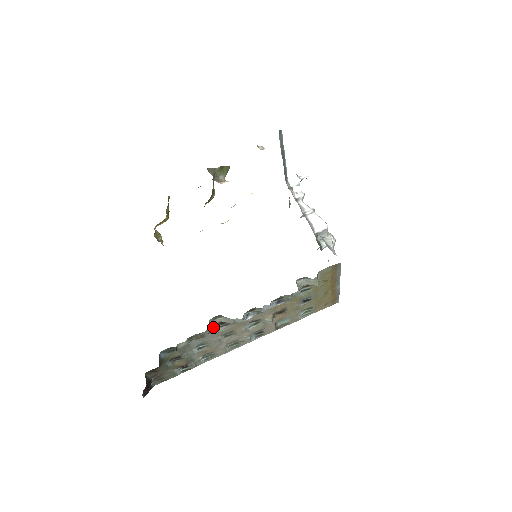
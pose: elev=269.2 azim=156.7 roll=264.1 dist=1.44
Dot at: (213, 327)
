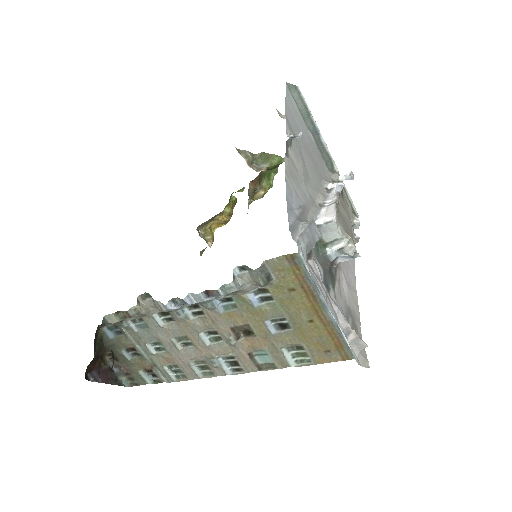
Dot at: (142, 308)
